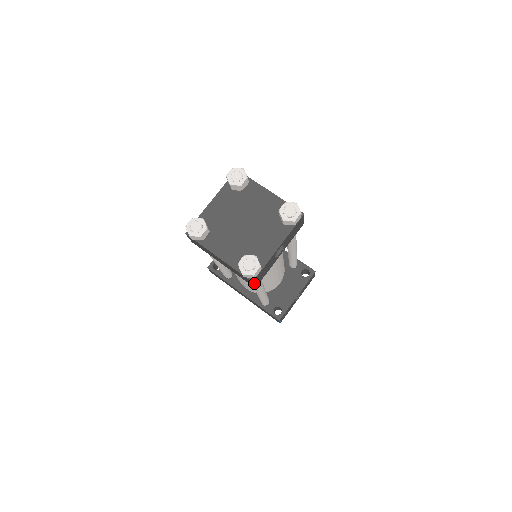
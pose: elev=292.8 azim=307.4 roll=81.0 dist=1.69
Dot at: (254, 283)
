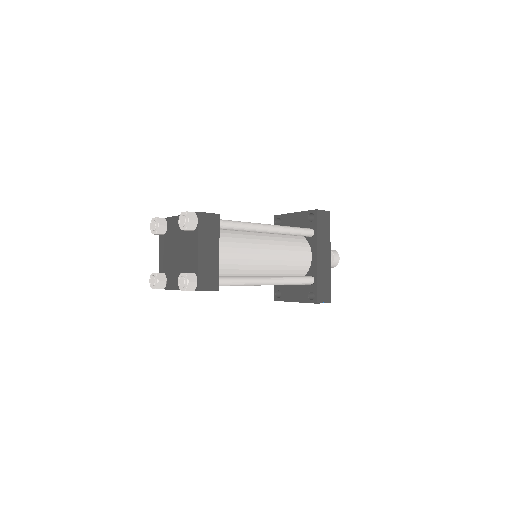
Dot at: occluded
